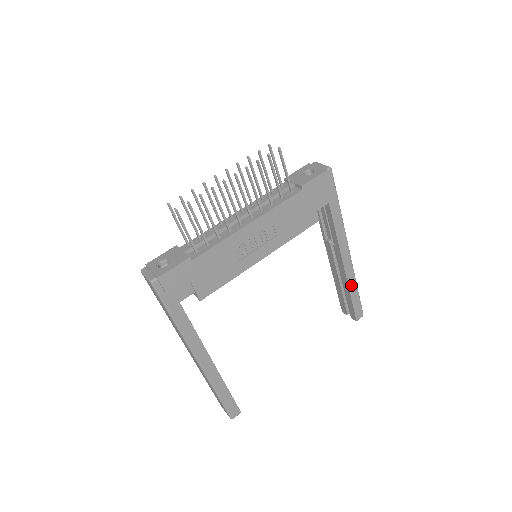
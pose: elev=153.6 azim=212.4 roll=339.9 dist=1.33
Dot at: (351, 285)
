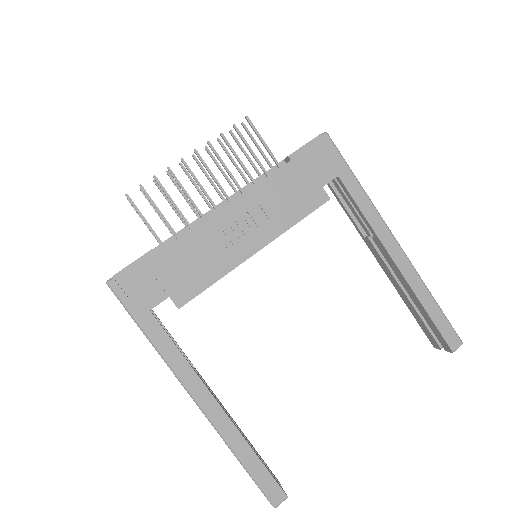
Dot at: (420, 293)
